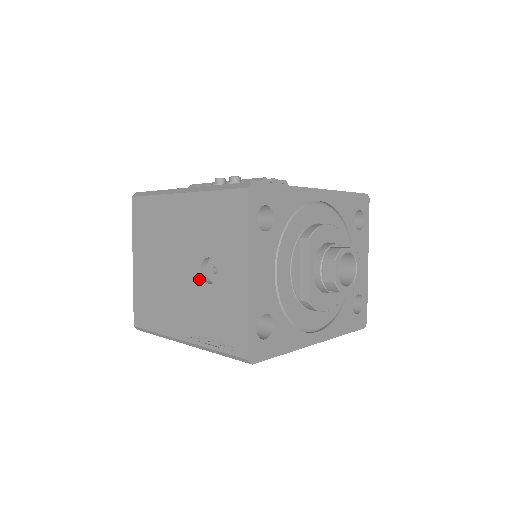
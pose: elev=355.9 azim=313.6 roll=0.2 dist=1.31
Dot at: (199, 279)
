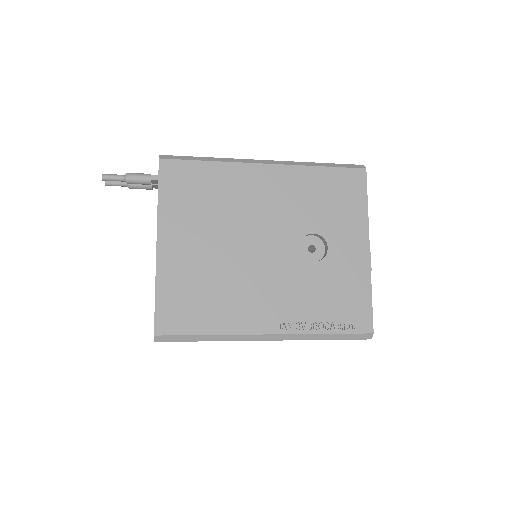
Dot at: (298, 258)
